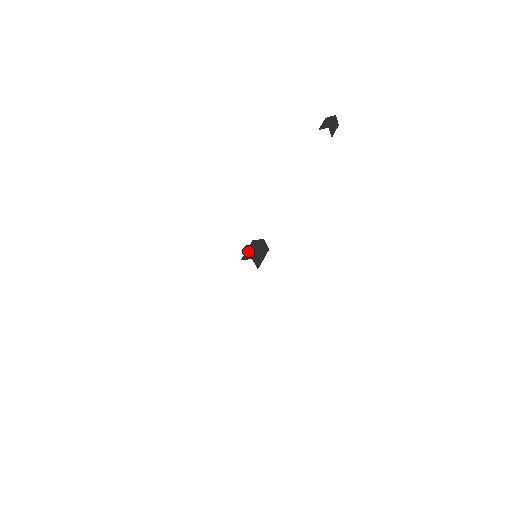
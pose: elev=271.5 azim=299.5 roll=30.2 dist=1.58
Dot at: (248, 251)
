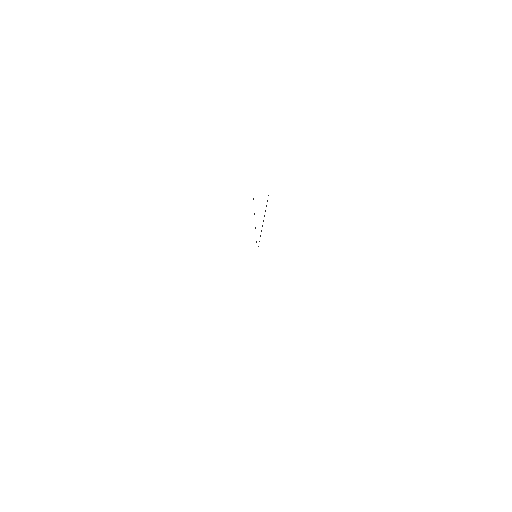
Dot at: occluded
